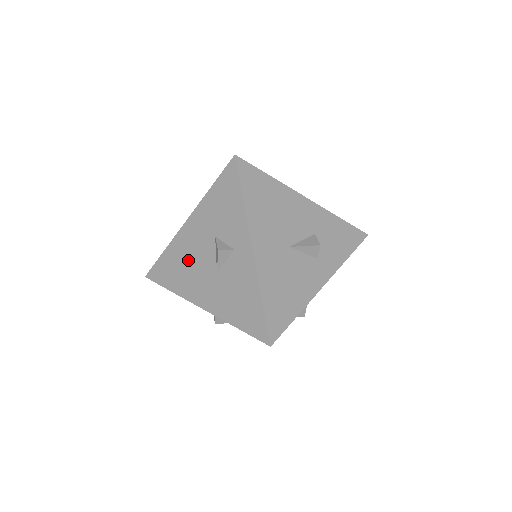
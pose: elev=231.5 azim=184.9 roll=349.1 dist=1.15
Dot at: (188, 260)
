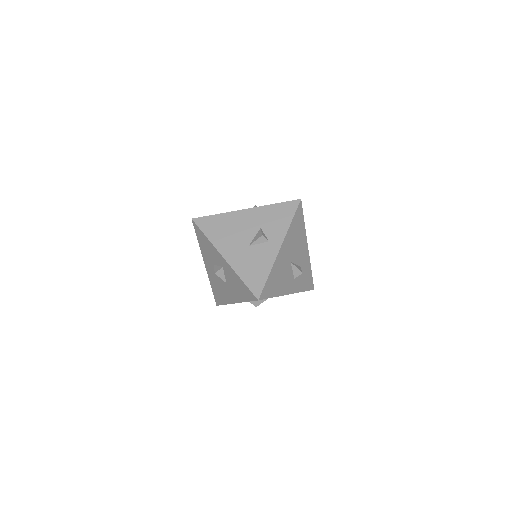
Dot at: (233, 228)
